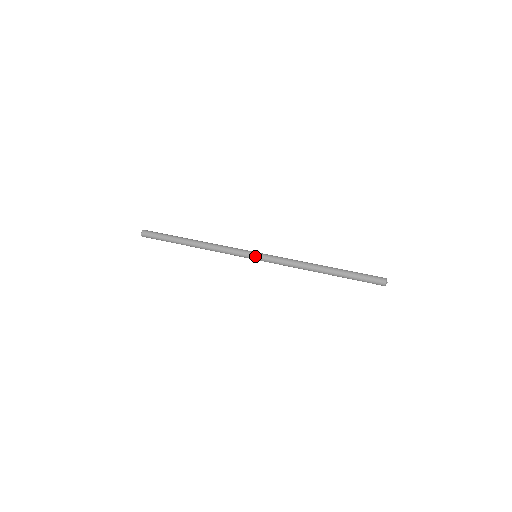
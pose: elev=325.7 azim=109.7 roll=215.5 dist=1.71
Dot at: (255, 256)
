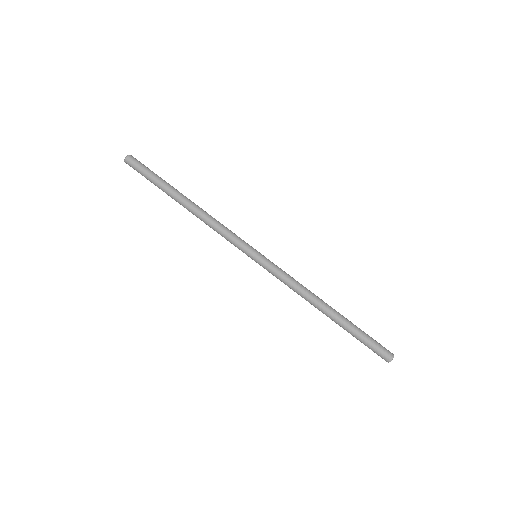
Dot at: (254, 258)
